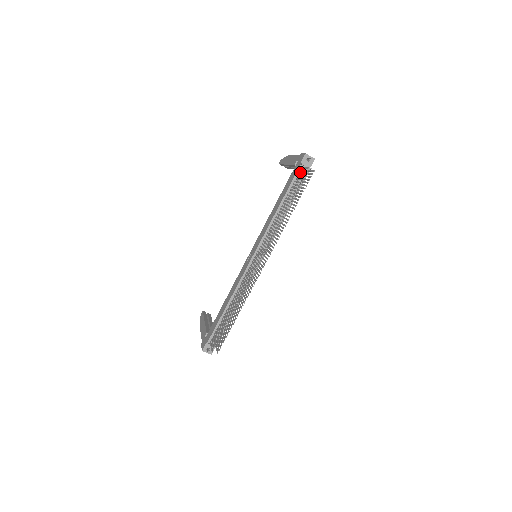
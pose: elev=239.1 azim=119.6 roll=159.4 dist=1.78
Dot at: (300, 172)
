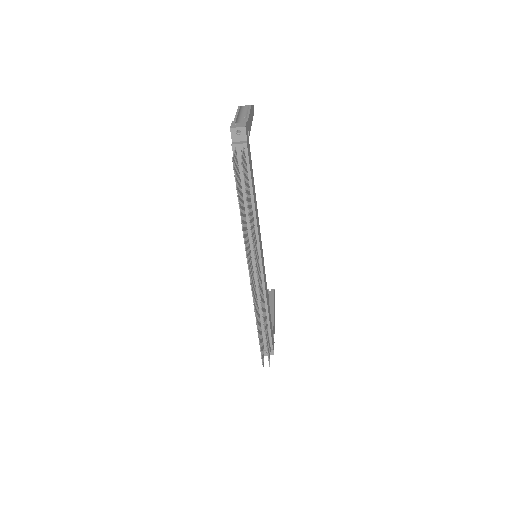
Dot at: occluded
